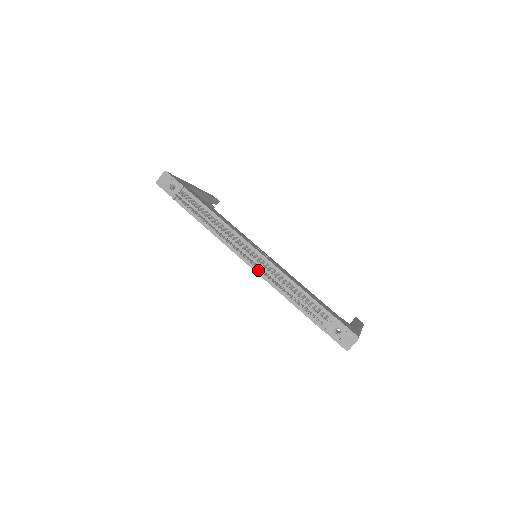
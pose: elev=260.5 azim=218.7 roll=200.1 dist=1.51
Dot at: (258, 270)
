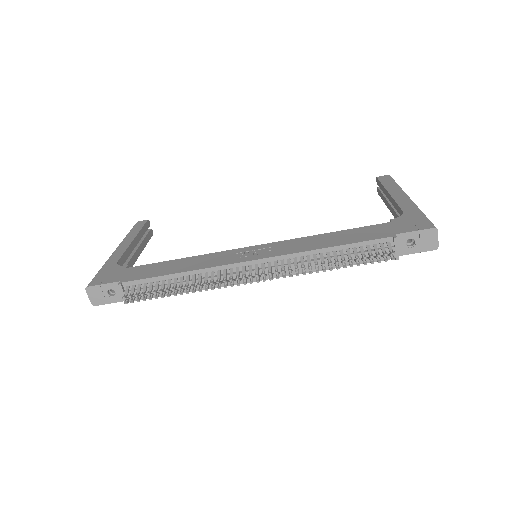
Dot at: (279, 274)
